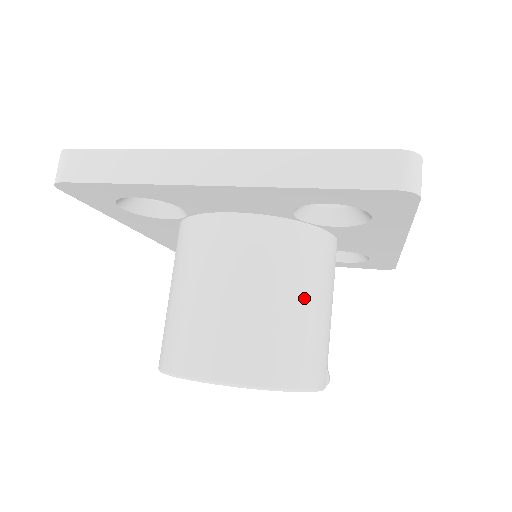
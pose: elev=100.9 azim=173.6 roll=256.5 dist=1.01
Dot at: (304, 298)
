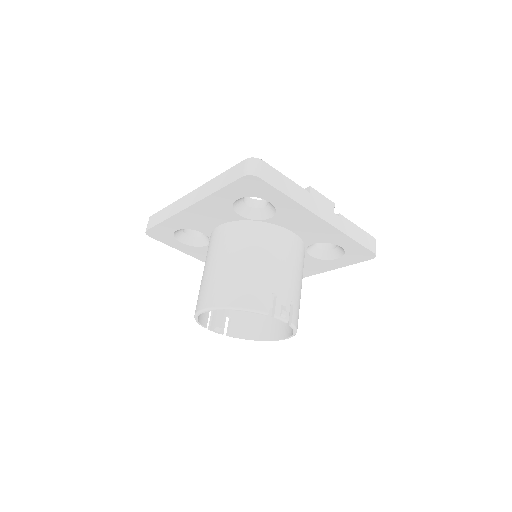
Dot at: (253, 260)
